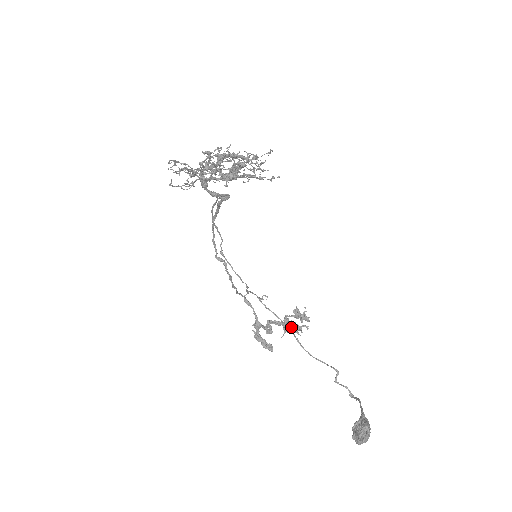
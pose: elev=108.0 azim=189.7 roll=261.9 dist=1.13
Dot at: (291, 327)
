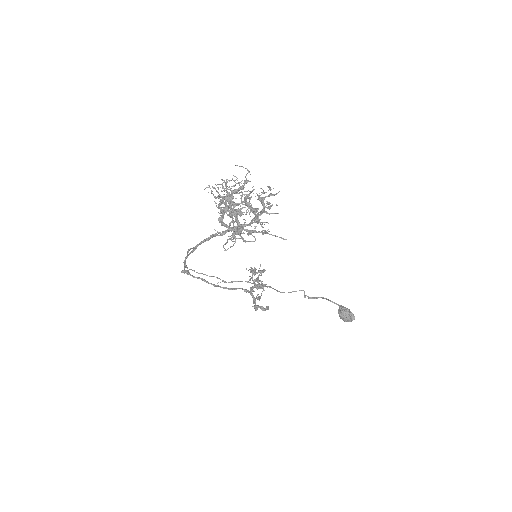
Dot at: occluded
